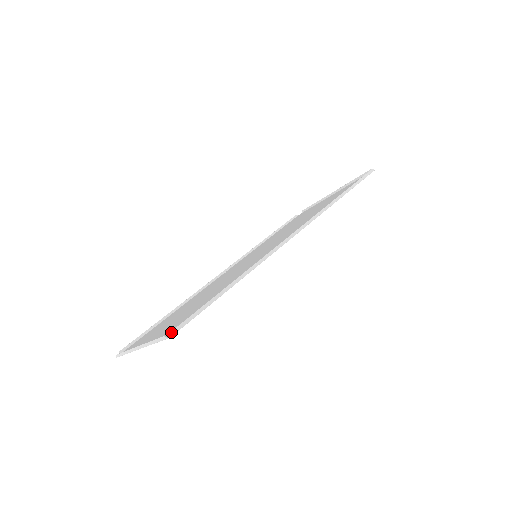
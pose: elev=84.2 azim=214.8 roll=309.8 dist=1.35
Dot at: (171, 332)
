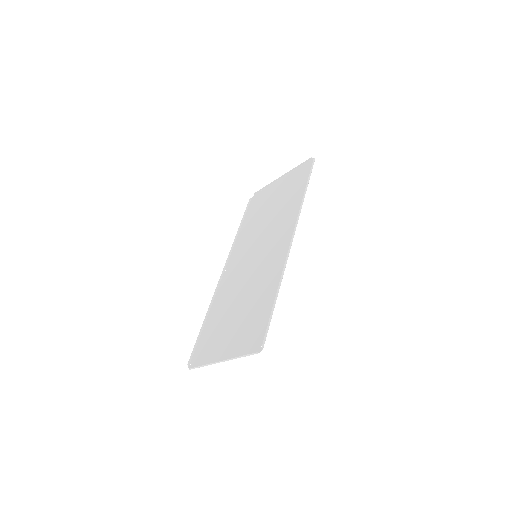
Dot at: (254, 346)
